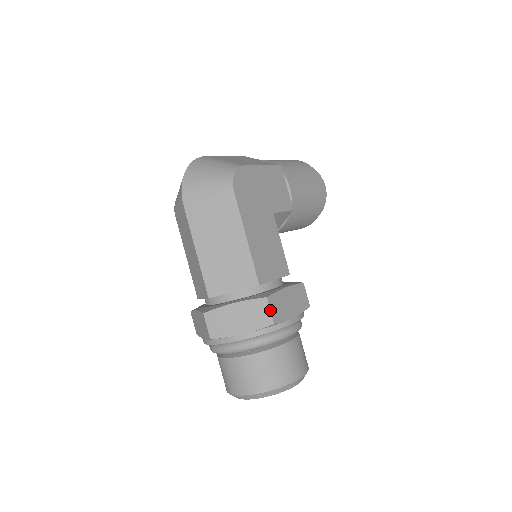
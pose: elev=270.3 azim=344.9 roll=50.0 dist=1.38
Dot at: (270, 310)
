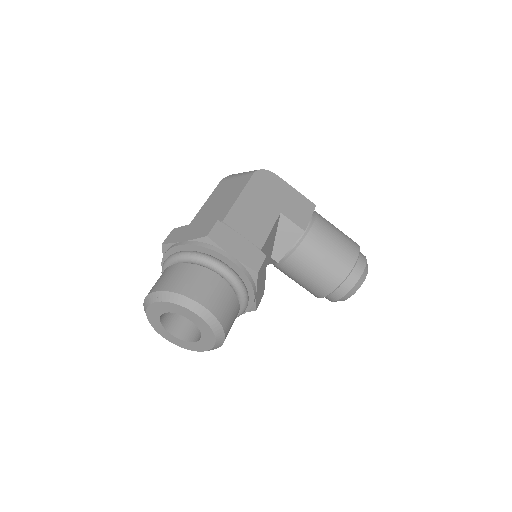
Dot at: (212, 227)
